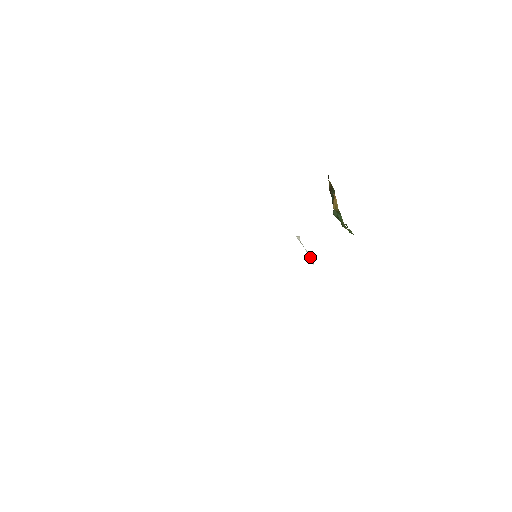
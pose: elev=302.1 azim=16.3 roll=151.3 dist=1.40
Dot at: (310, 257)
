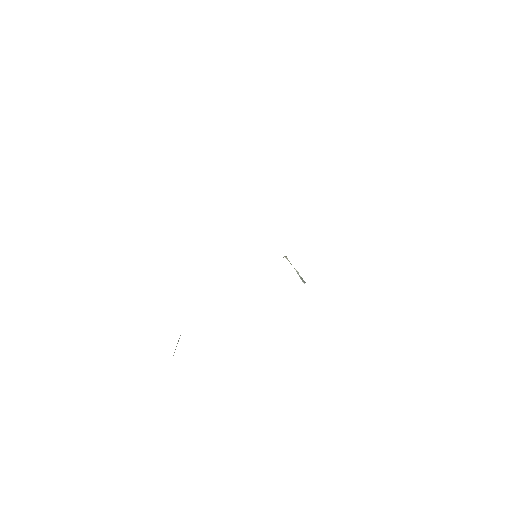
Dot at: (300, 277)
